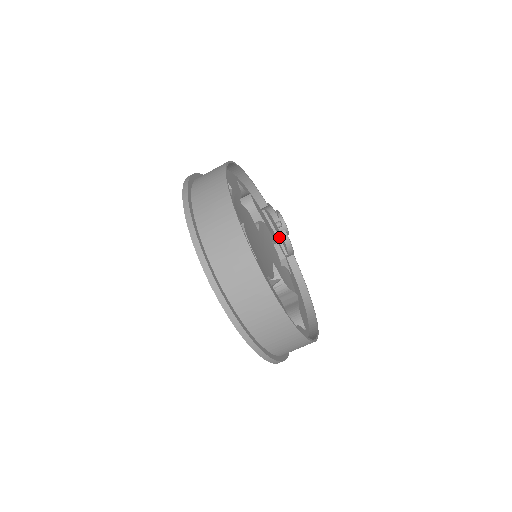
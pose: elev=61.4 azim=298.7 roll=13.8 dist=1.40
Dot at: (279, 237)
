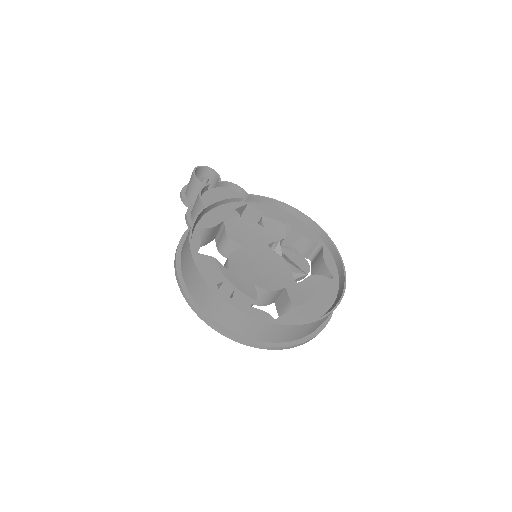
Dot at: (228, 199)
